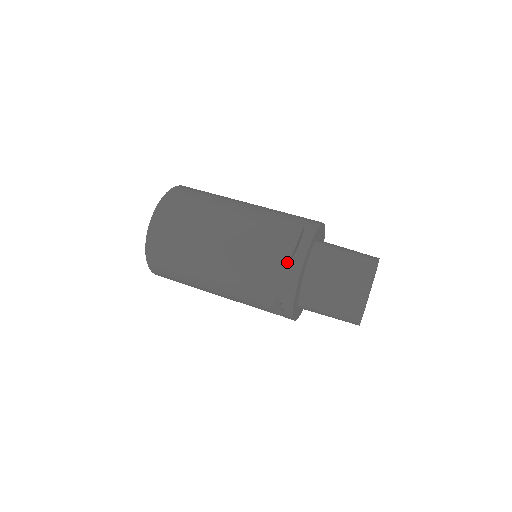
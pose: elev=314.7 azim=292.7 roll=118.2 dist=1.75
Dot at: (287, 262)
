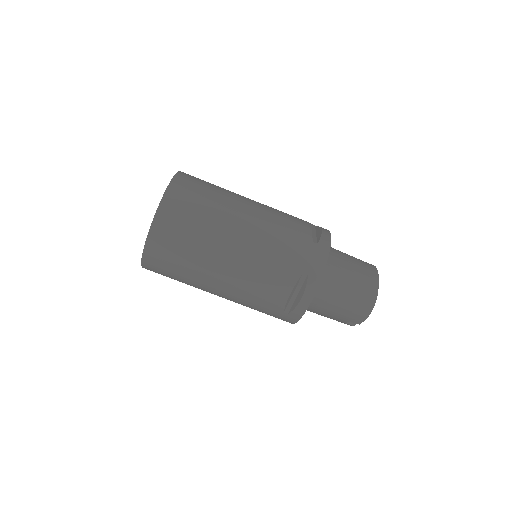
Dot at: (288, 309)
